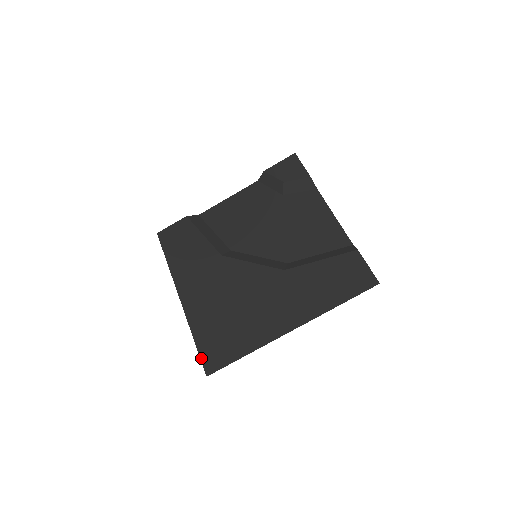
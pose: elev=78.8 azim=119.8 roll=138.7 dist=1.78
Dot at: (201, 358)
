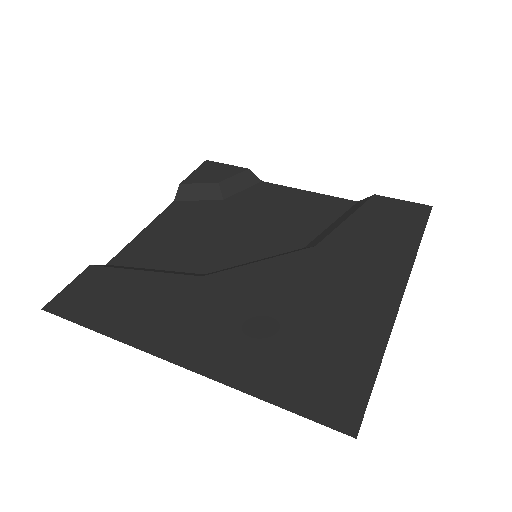
Dot at: (314, 419)
